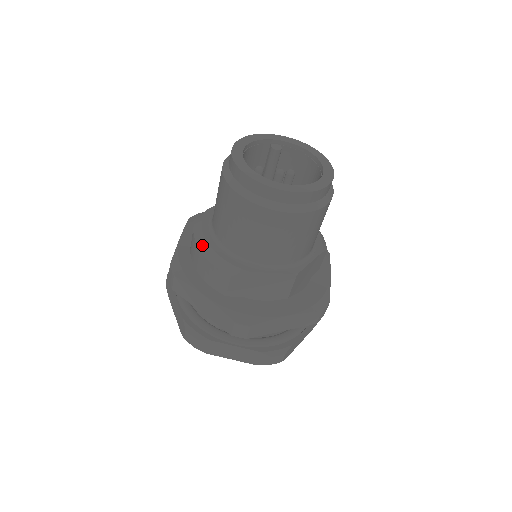
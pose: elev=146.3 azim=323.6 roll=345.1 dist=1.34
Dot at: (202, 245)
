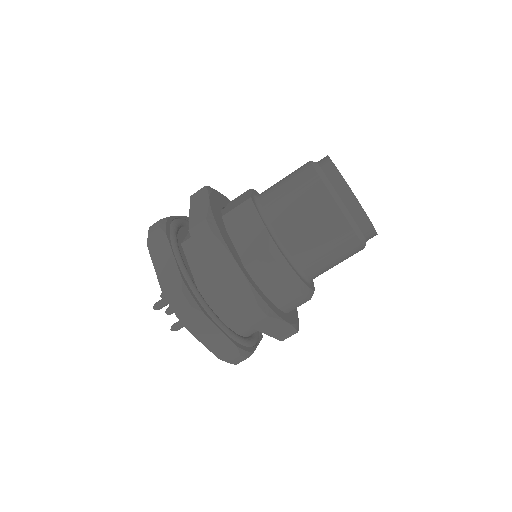
Dot at: (295, 280)
